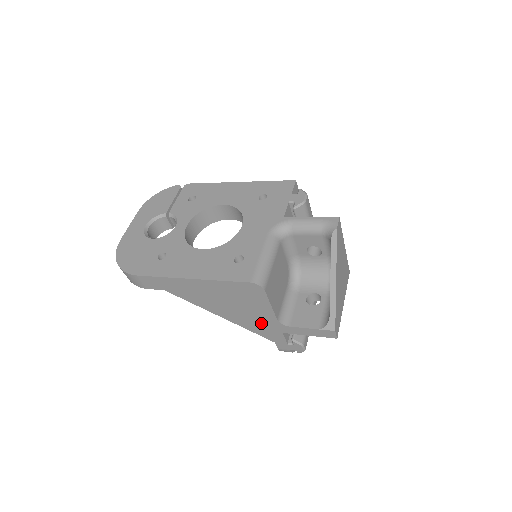
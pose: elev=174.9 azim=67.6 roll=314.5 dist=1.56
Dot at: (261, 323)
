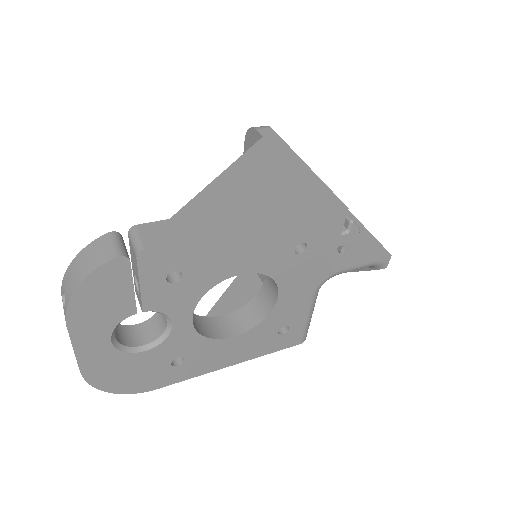
Dot at: occluded
